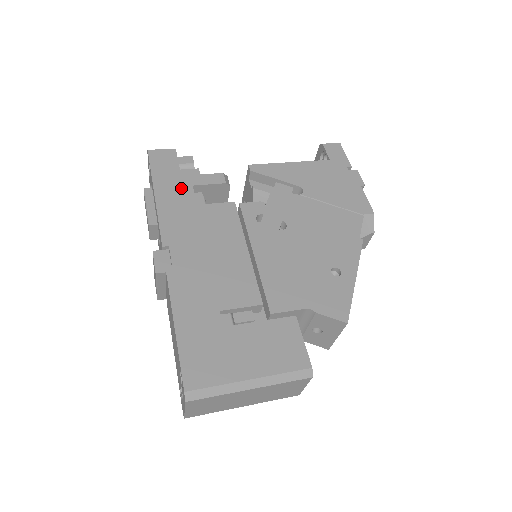
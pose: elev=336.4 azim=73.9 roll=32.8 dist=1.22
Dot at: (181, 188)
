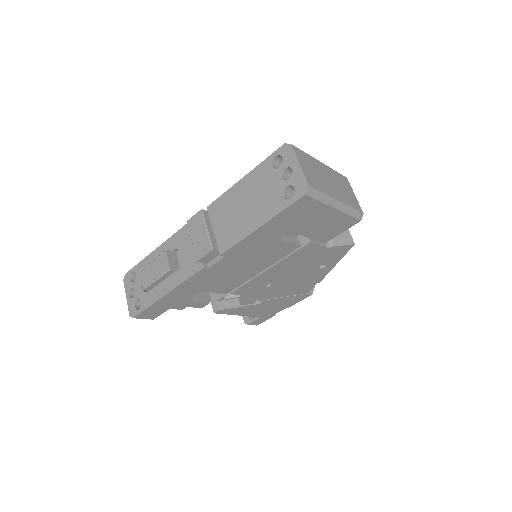
Dot at: occluded
